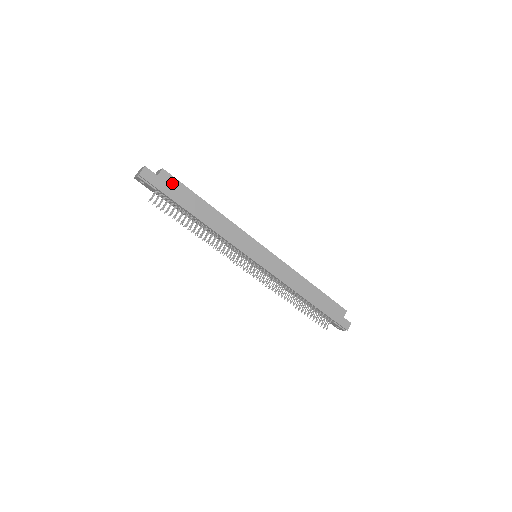
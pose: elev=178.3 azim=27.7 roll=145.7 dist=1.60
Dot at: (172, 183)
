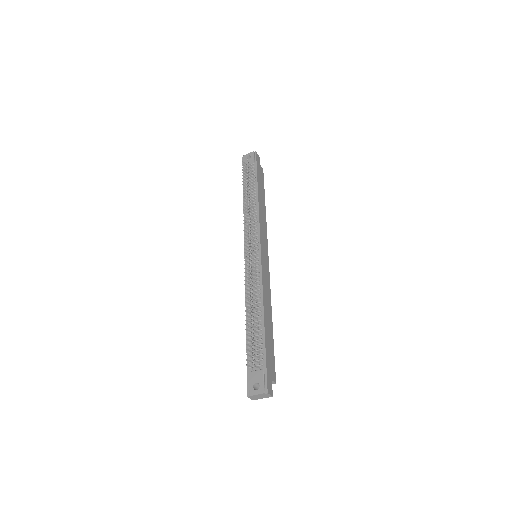
Dot at: (262, 175)
